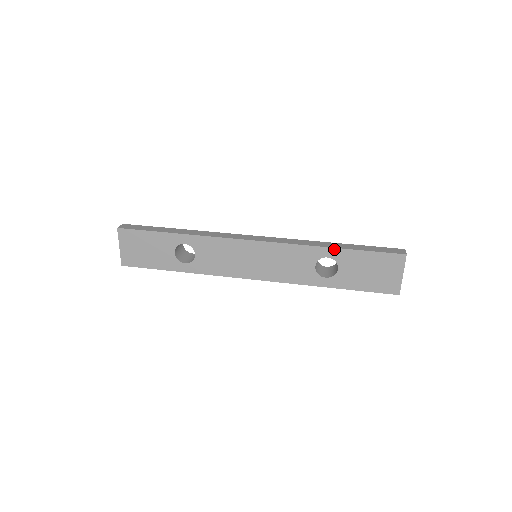
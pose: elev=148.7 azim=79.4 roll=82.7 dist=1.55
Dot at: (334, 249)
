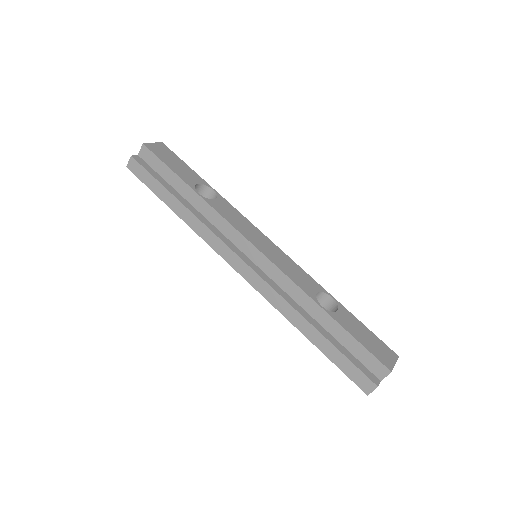
Dot at: (305, 335)
